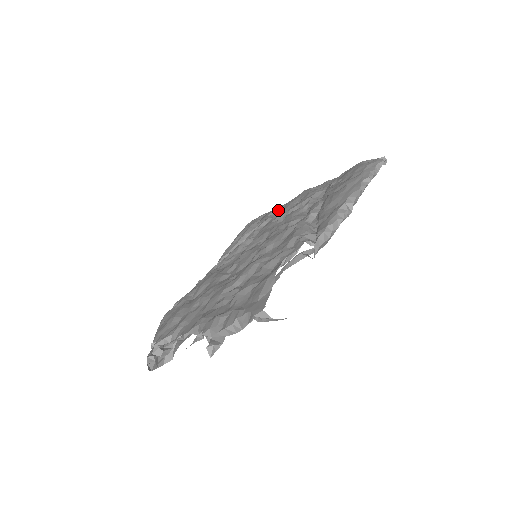
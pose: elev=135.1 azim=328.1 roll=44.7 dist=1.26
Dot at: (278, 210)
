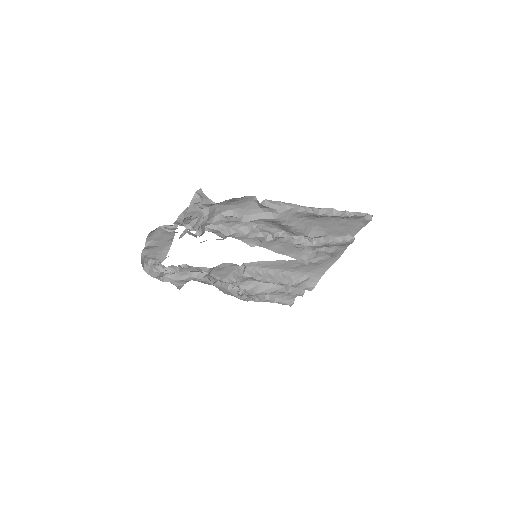
Dot at: occluded
